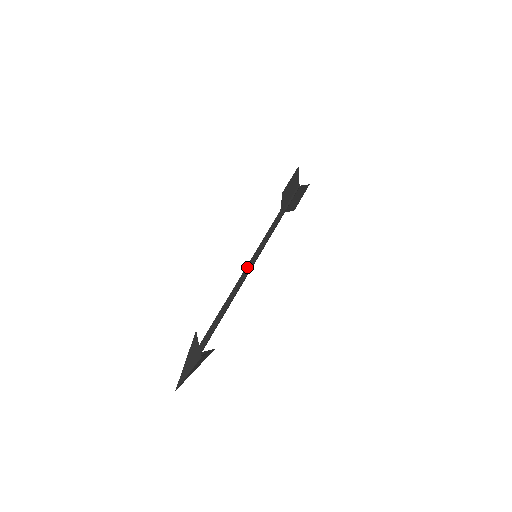
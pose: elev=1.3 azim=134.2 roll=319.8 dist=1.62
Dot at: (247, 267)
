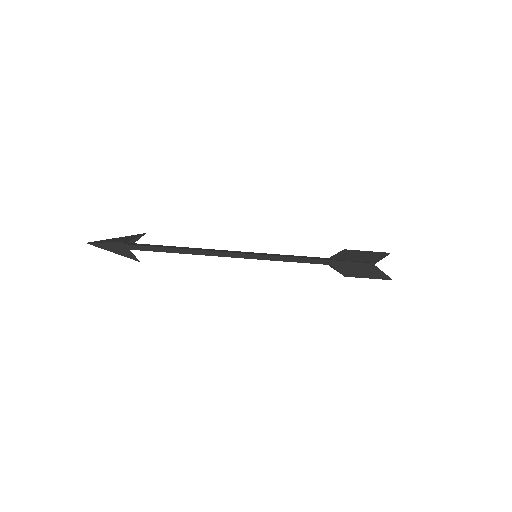
Dot at: (237, 251)
